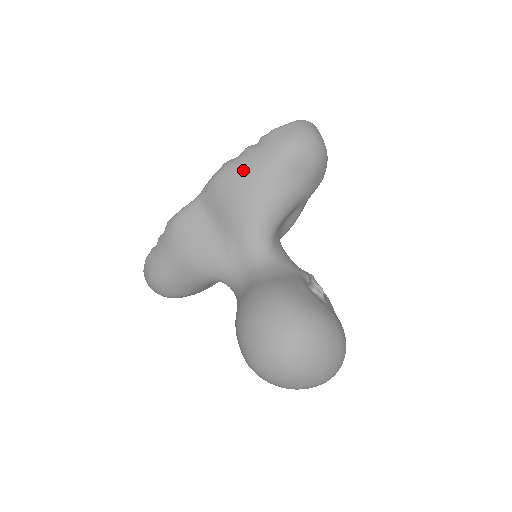
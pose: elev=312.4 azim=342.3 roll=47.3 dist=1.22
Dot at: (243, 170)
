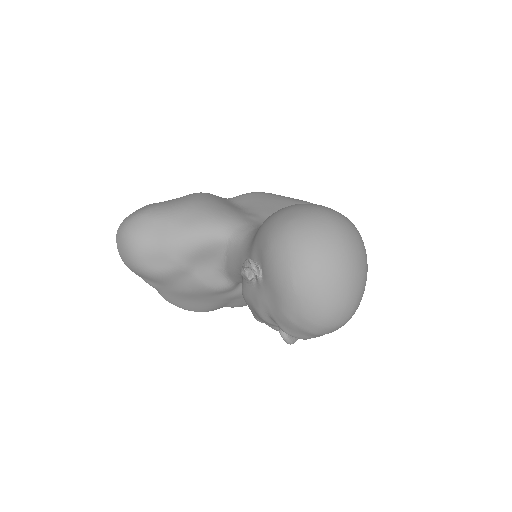
Dot at: (282, 196)
